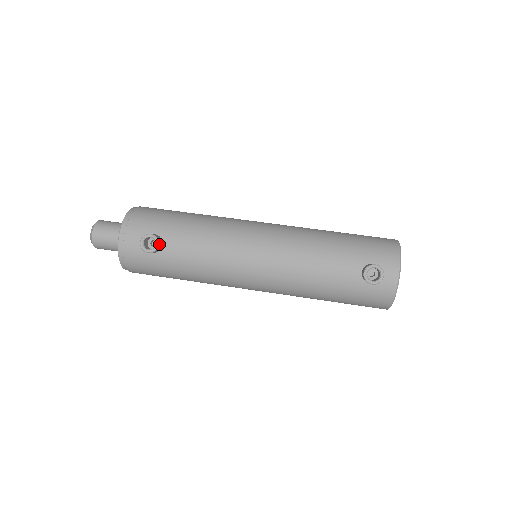
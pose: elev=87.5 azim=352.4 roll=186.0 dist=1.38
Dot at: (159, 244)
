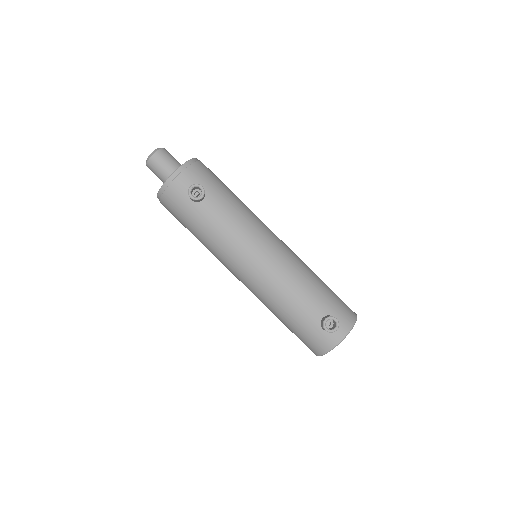
Dot at: occluded
